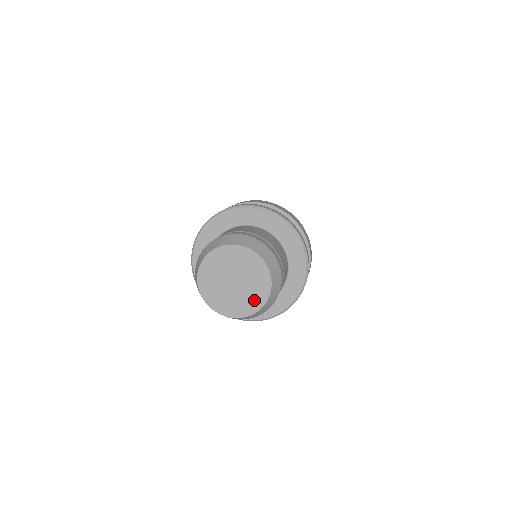
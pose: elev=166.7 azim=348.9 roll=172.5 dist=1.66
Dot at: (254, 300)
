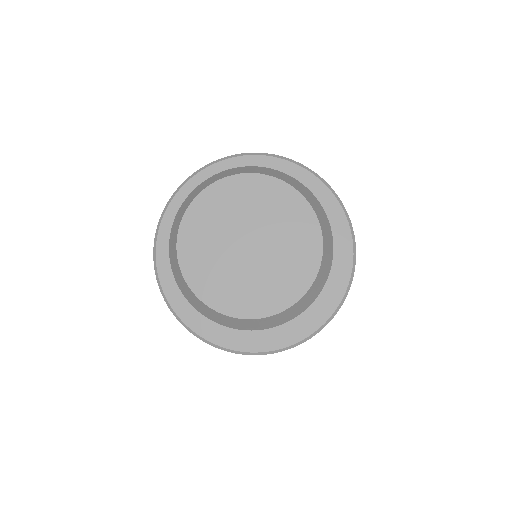
Dot at: (299, 261)
